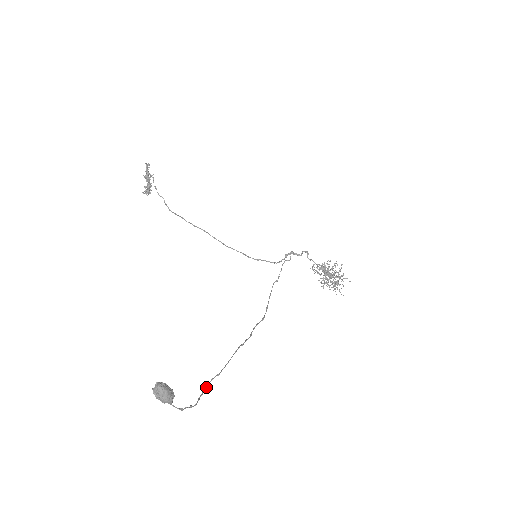
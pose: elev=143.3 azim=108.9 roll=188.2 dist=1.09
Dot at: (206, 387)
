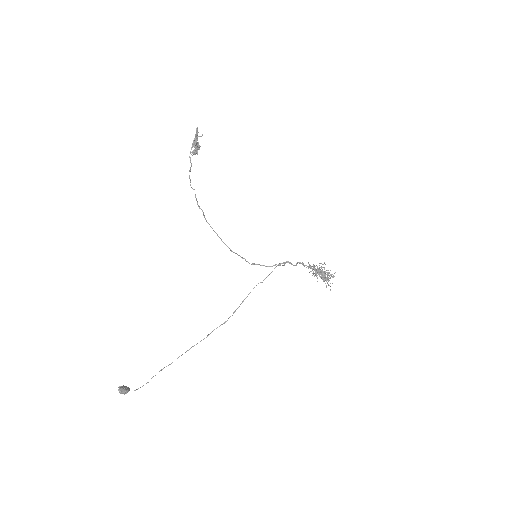
Dot at: occluded
